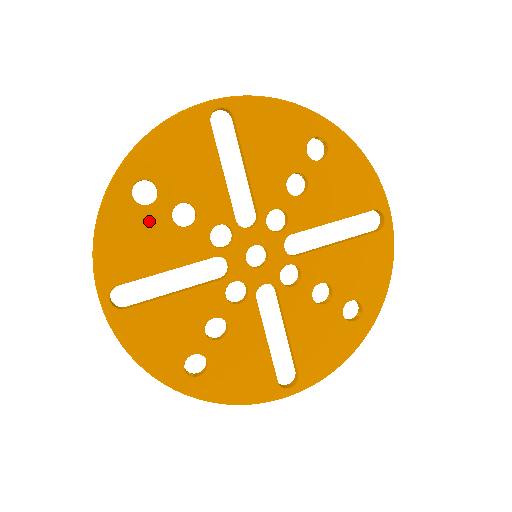
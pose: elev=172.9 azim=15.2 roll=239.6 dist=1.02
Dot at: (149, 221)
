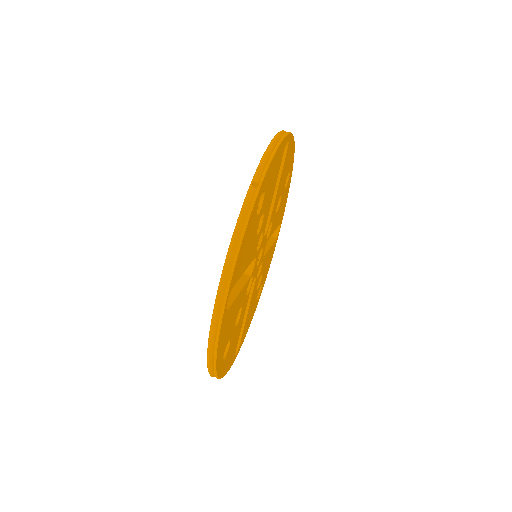
Dot at: (254, 228)
